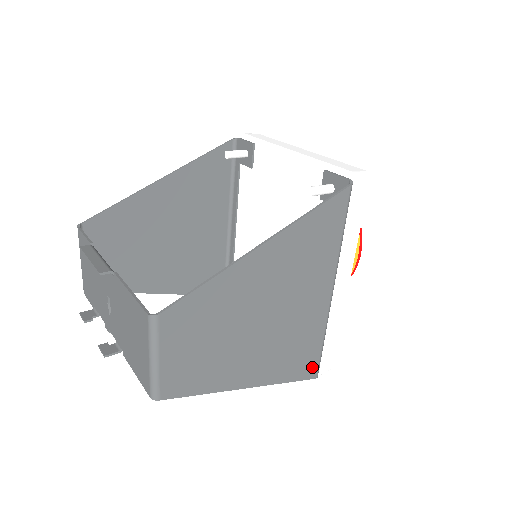
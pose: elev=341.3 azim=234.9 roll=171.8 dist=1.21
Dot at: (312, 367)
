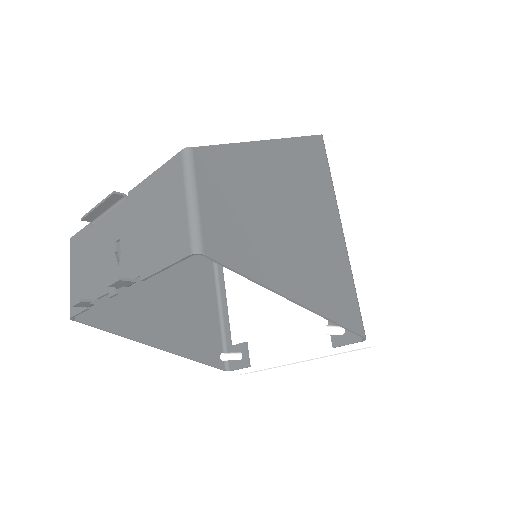
Dot at: (355, 317)
